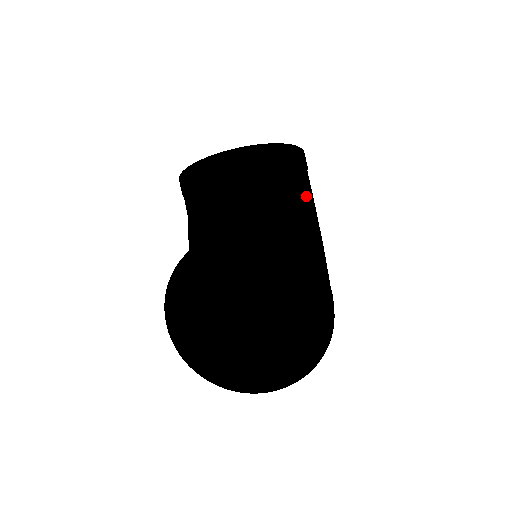
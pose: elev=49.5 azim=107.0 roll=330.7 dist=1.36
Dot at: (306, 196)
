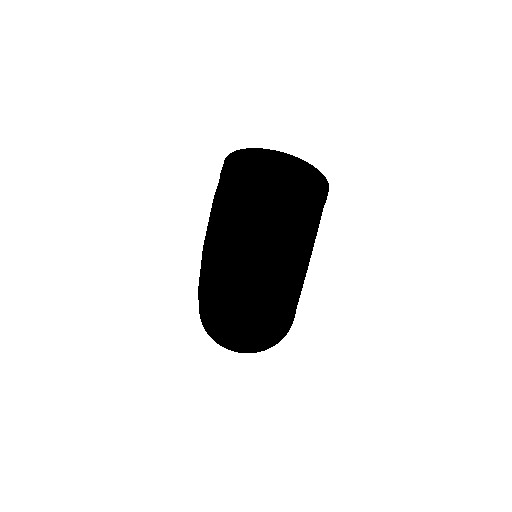
Dot at: occluded
